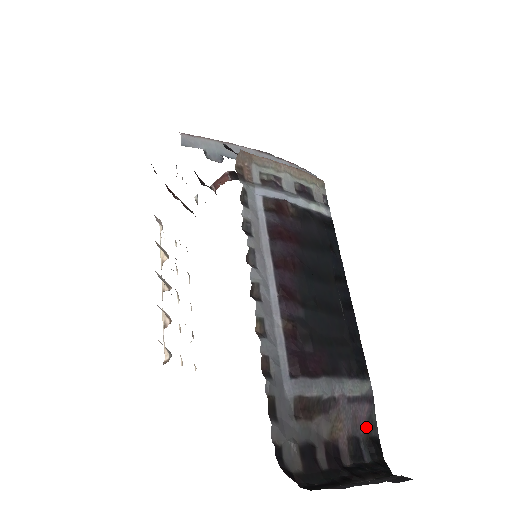
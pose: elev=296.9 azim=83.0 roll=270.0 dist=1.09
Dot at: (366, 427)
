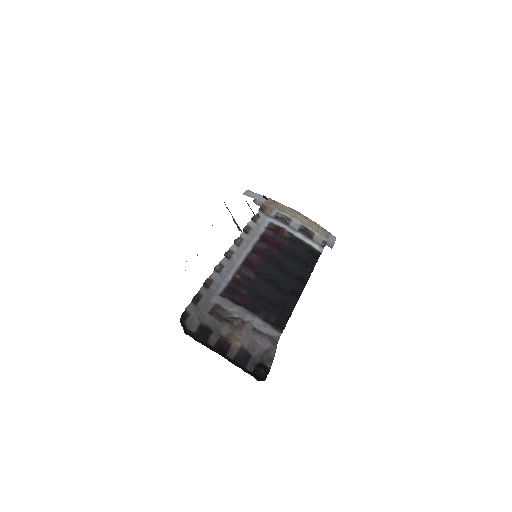
Dot at: (261, 355)
